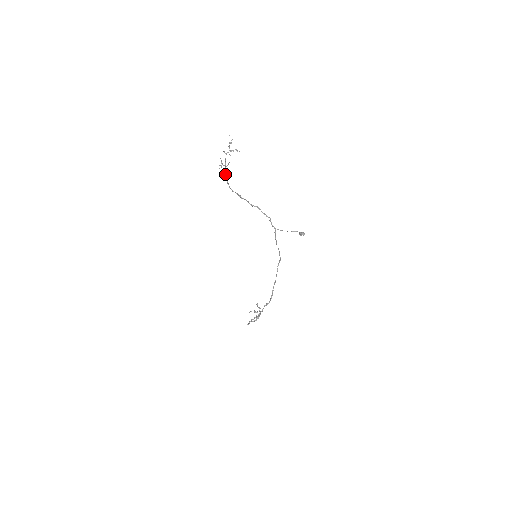
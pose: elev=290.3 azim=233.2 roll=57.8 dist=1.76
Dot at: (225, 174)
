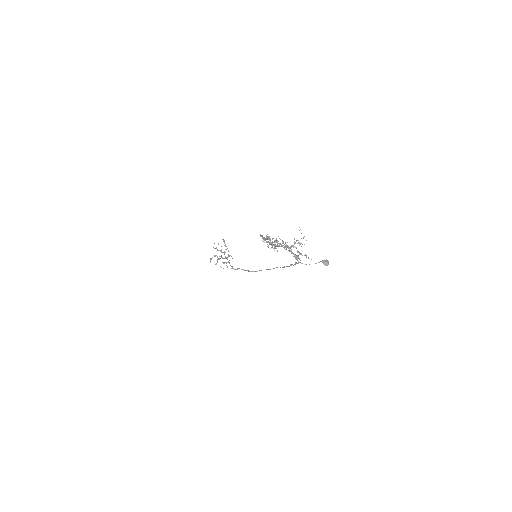
Dot at: occluded
